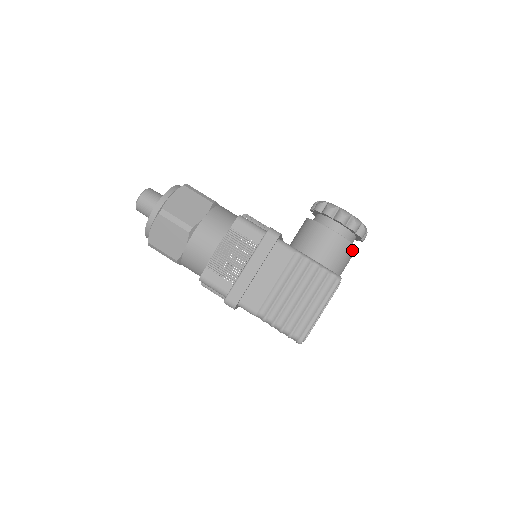
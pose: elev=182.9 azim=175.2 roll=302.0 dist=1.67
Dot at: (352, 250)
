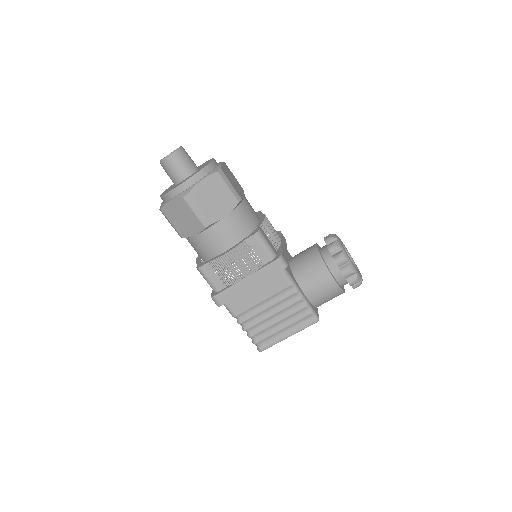
Dot at: (340, 294)
